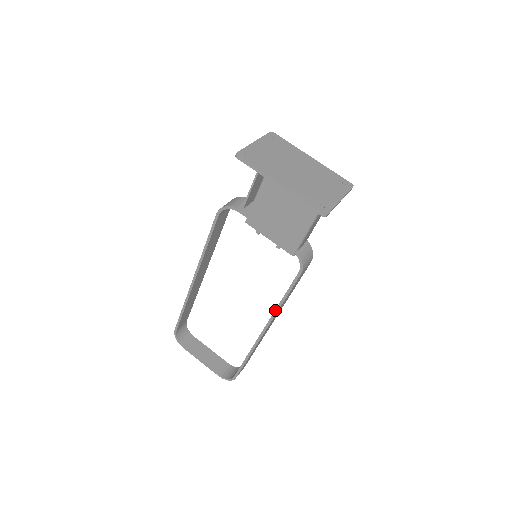
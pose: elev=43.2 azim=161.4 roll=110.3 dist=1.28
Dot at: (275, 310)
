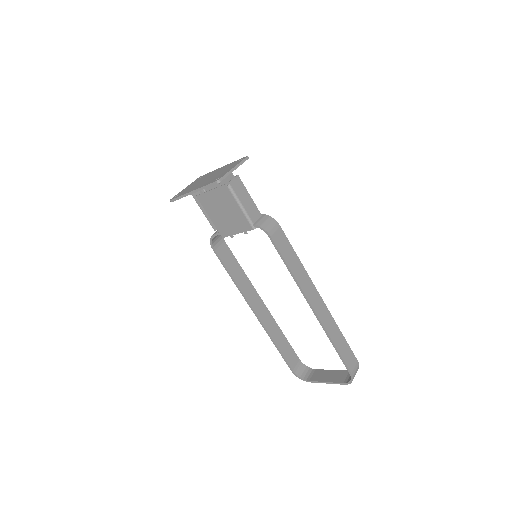
Dot at: (295, 281)
